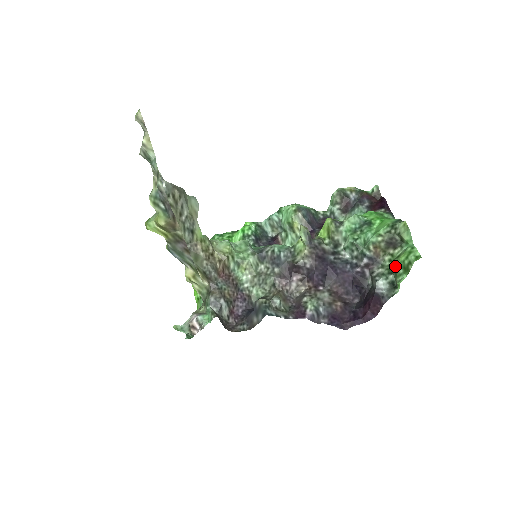
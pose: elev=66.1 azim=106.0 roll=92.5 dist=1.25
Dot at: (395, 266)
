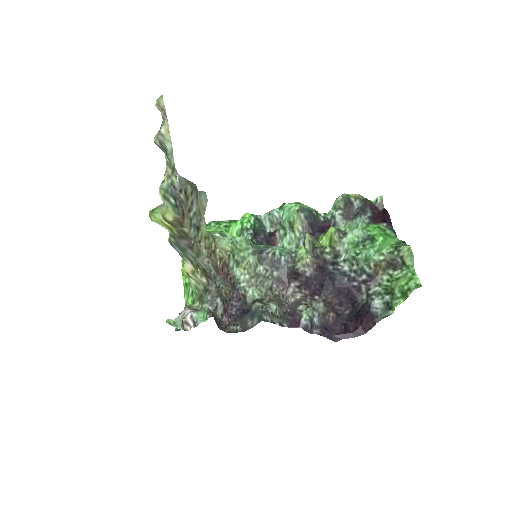
Dot at: (393, 288)
